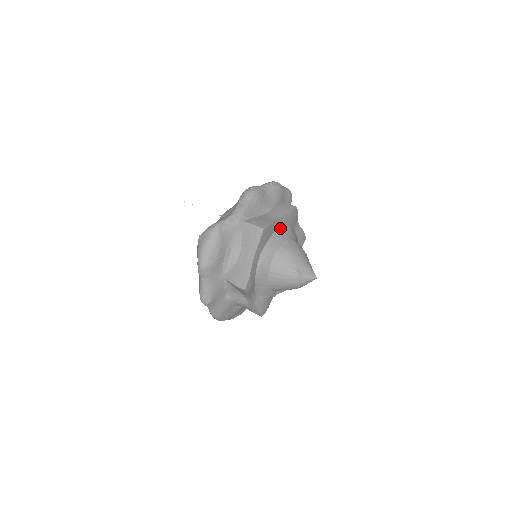
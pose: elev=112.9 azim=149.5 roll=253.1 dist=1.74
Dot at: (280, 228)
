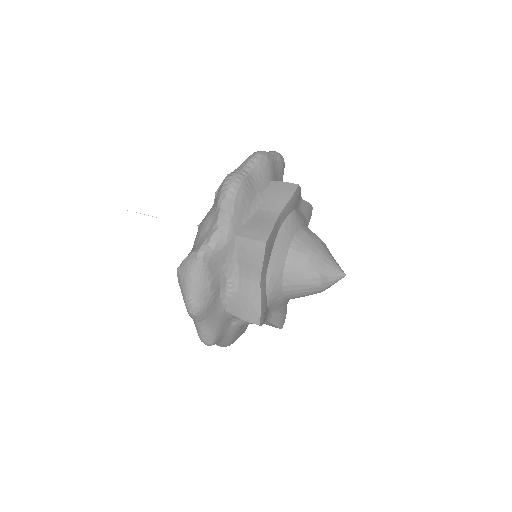
Dot at: (283, 223)
